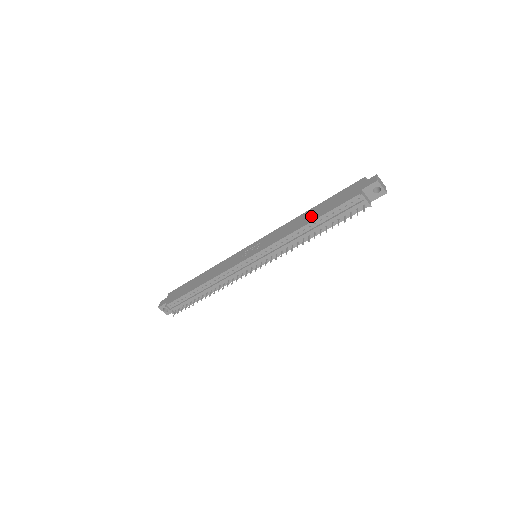
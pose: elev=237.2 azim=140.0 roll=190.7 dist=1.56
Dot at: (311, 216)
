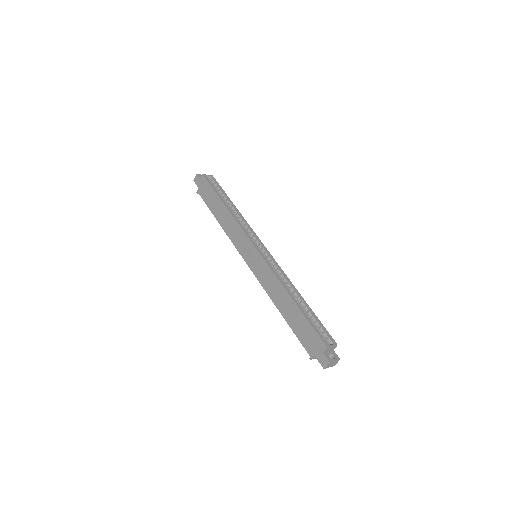
Dot at: (286, 310)
